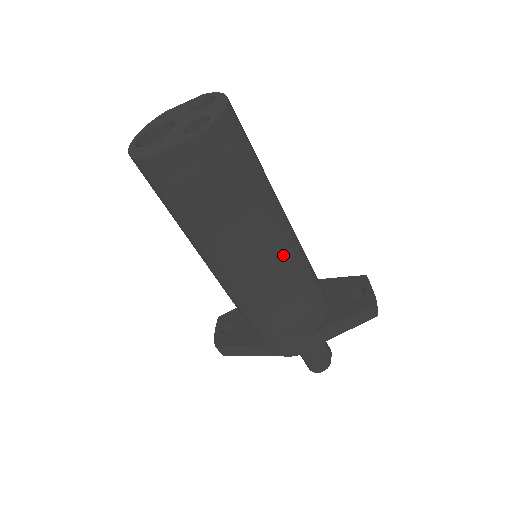
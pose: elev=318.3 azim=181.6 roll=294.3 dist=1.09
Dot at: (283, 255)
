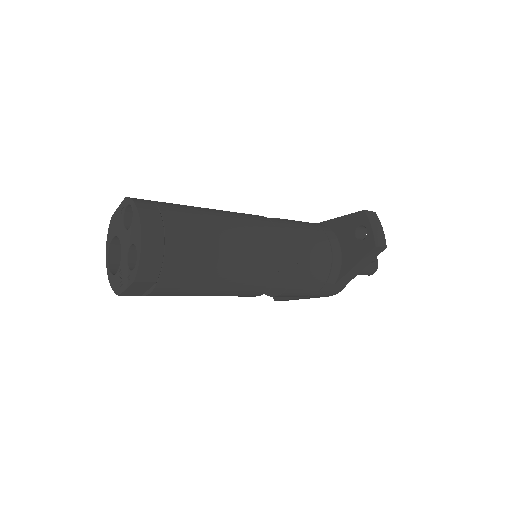
Dot at: (269, 268)
